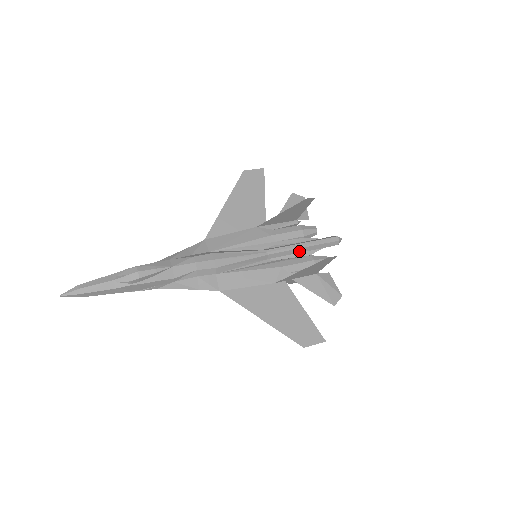
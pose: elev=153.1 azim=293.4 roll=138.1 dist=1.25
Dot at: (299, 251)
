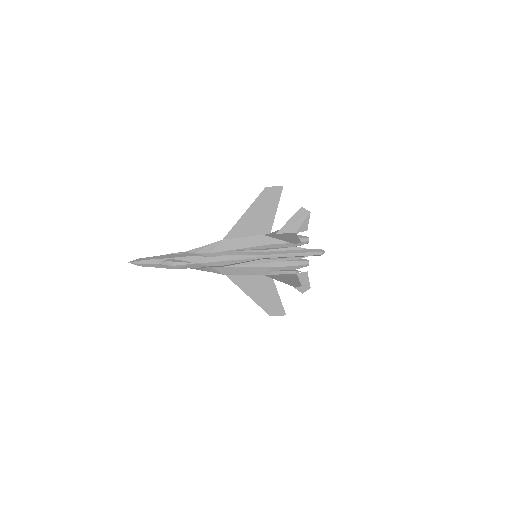
Dot at: (289, 257)
